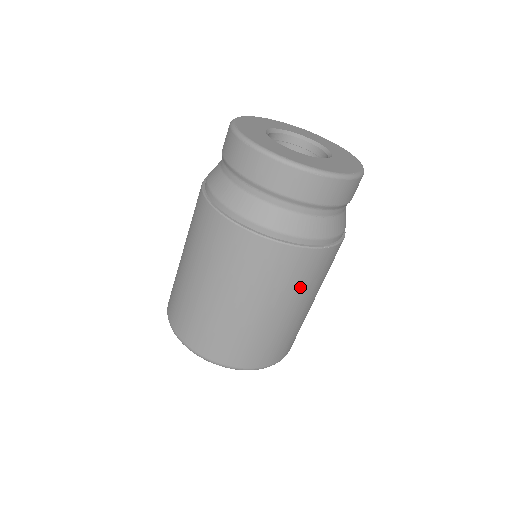
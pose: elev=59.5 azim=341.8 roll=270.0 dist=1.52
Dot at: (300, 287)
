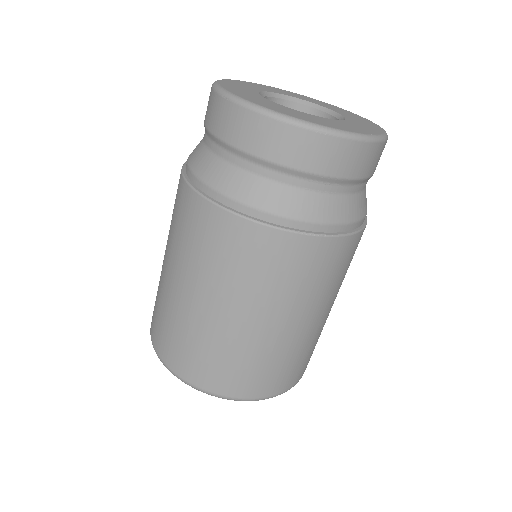
Dot at: occluded
